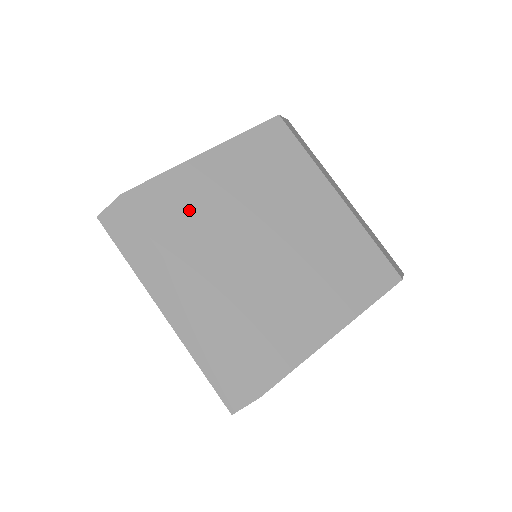
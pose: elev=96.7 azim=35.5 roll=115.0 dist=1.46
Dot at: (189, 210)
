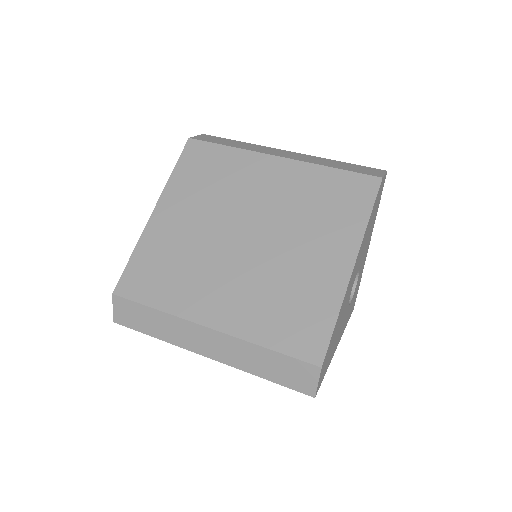
Dot at: (168, 265)
